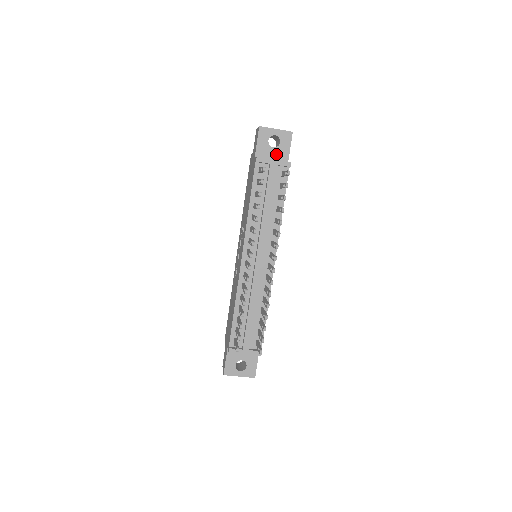
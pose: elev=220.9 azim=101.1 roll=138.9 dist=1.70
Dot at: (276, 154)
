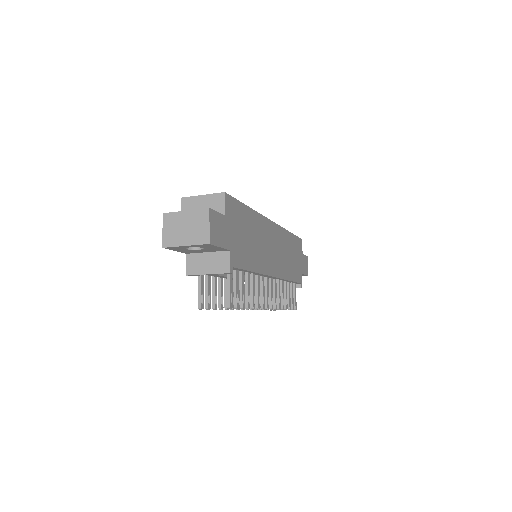
Dot at: (208, 250)
